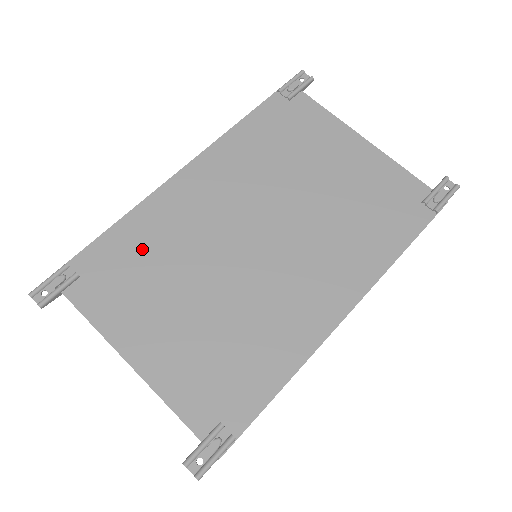
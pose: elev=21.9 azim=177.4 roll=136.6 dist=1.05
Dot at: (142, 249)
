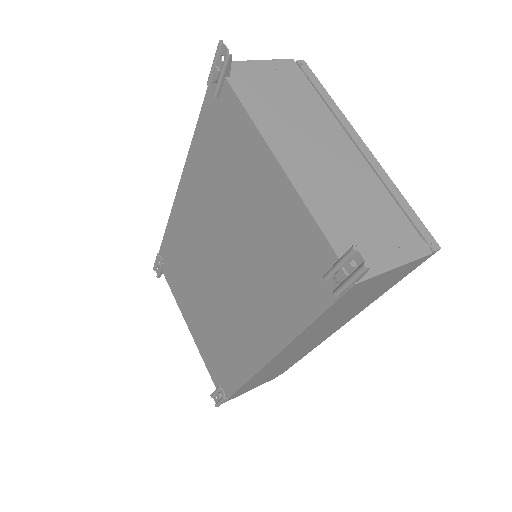
Dot at: (177, 254)
